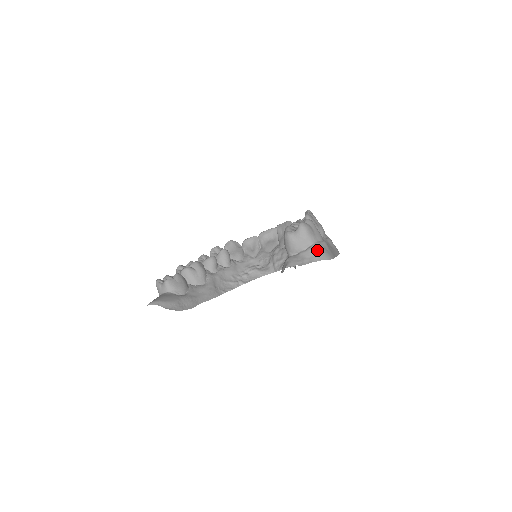
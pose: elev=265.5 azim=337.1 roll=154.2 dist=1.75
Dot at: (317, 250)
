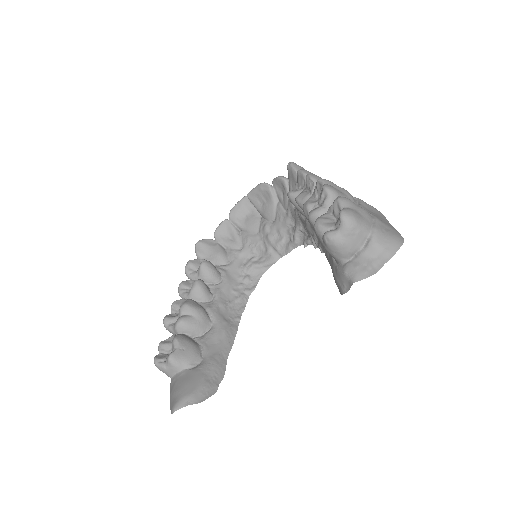
Dot at: (381, 240)
